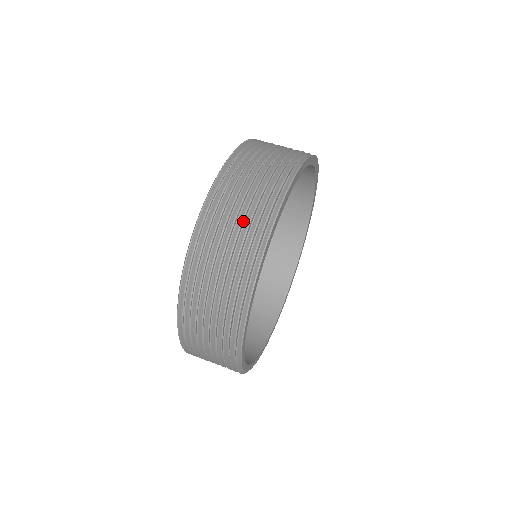
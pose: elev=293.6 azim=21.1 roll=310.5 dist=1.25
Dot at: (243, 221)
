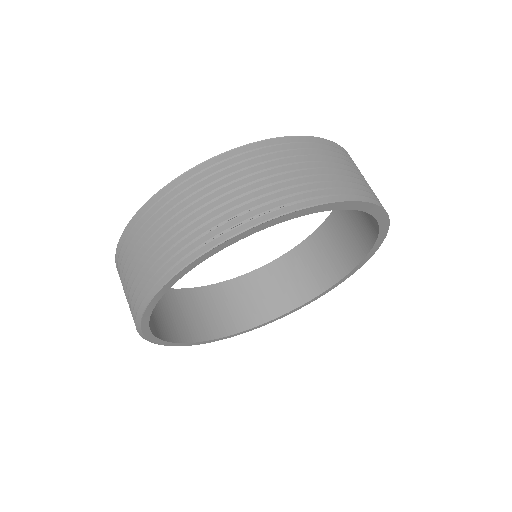
Dot at: (209, 211)
